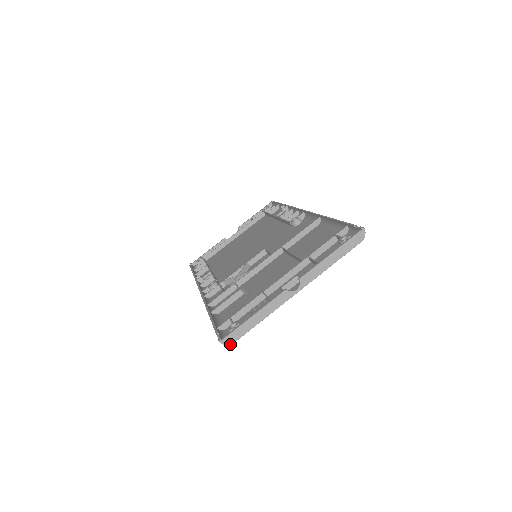
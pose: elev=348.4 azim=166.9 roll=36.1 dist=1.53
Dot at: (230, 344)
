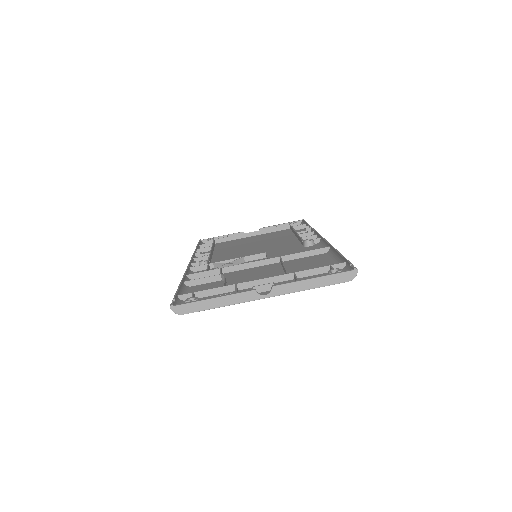
Dot at: (179, 314)
